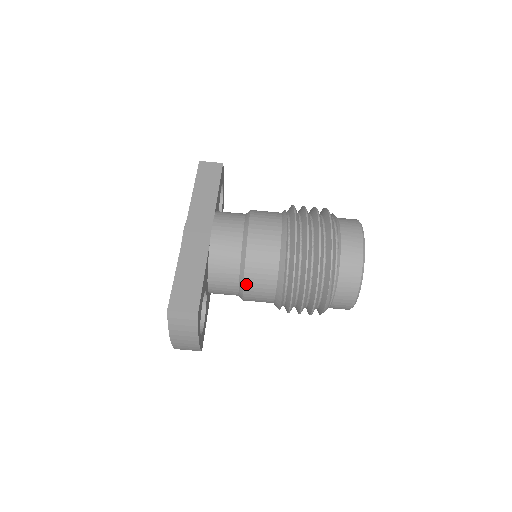
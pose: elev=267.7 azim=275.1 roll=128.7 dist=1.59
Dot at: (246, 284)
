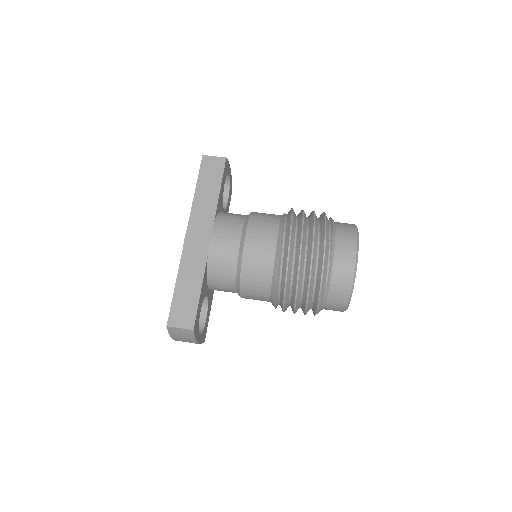
Dot at: (242, 292)
